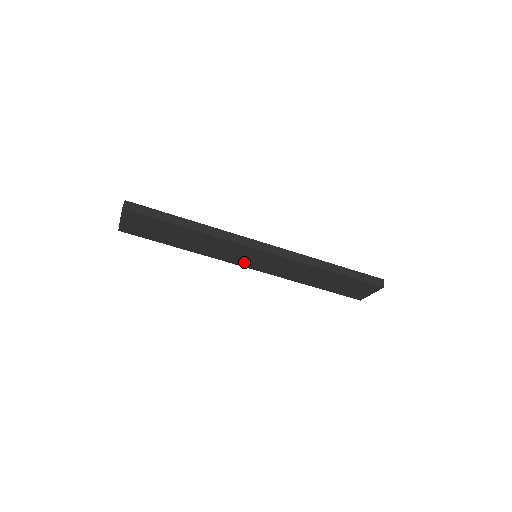
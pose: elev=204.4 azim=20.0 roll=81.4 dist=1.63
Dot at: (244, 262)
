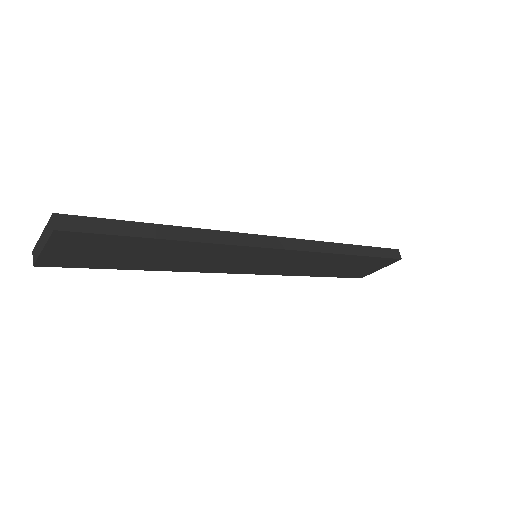
Dot at: (238, 268)
